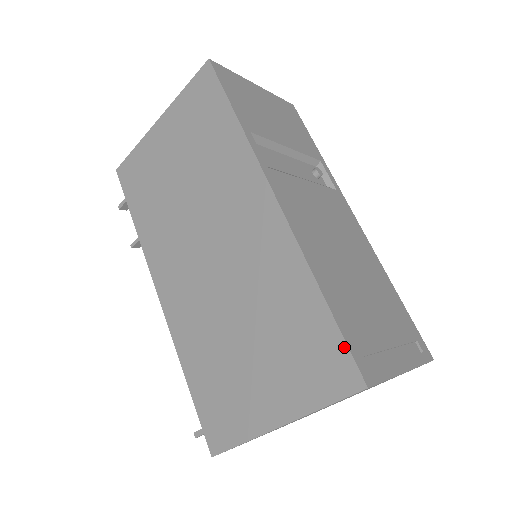
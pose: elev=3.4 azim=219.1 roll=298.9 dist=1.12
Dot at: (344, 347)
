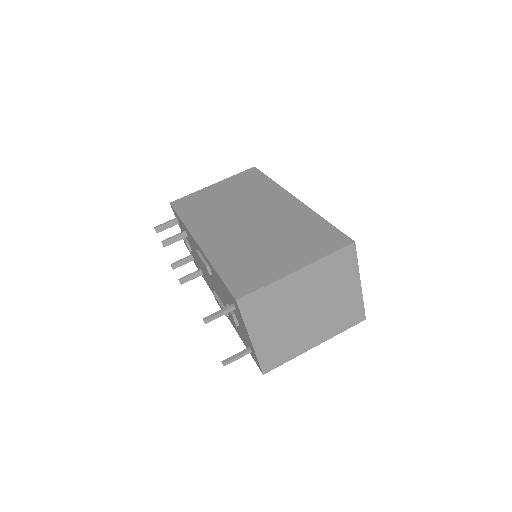
Dot at: (340, 232)
